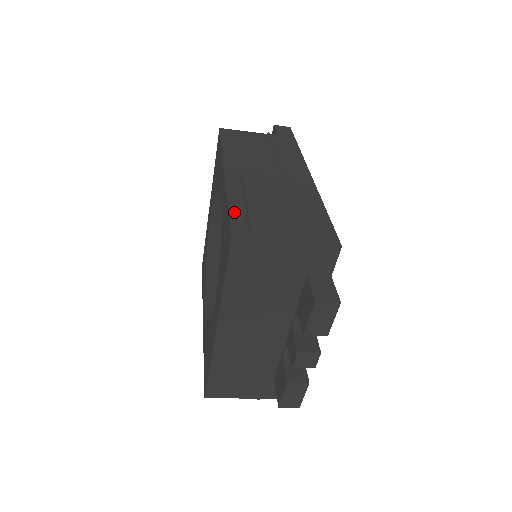
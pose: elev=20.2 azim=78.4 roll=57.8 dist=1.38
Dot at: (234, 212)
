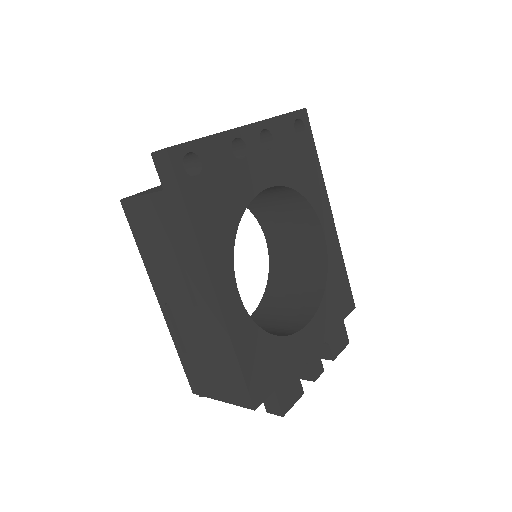
Dot at: (184, 364)
